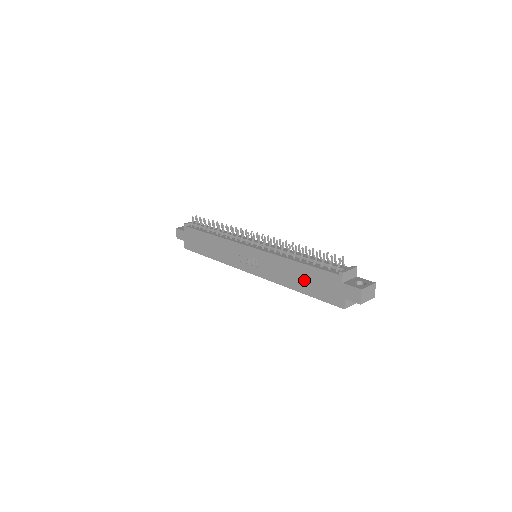
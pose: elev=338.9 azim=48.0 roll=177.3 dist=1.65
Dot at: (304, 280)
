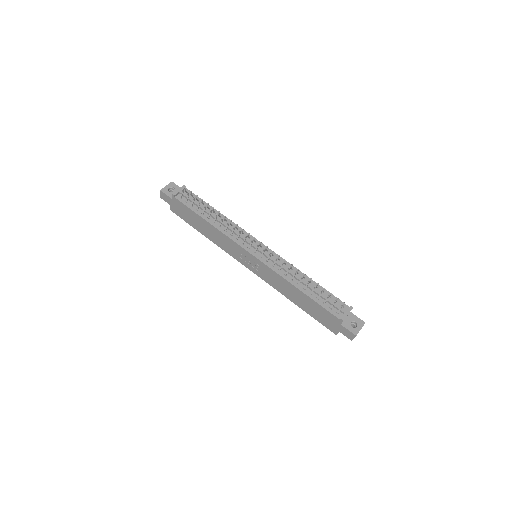
Dot at: (305, 304)
